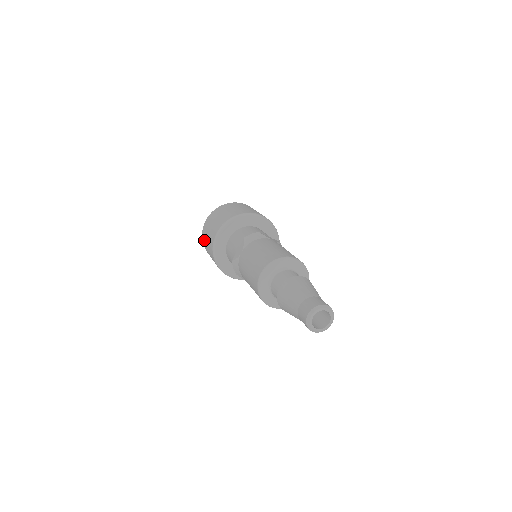
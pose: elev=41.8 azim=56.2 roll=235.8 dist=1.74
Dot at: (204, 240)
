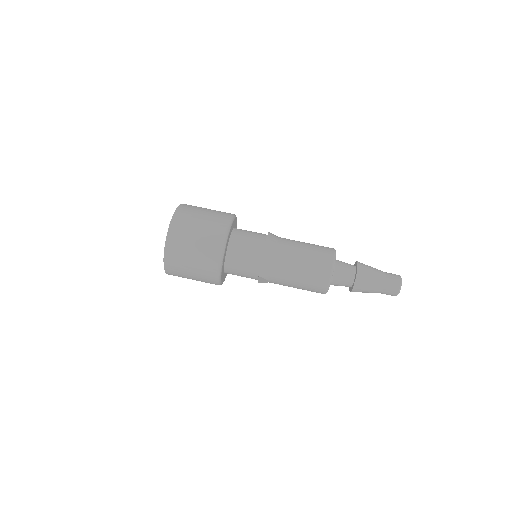
Dot at: (178, 248)
